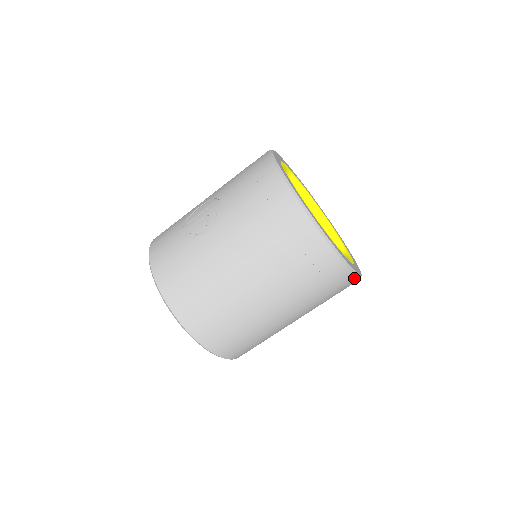
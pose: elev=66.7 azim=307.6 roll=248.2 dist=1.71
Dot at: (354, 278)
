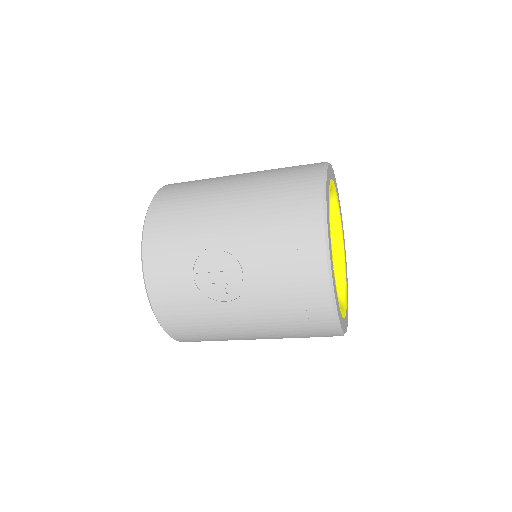
Dot at: occluded
